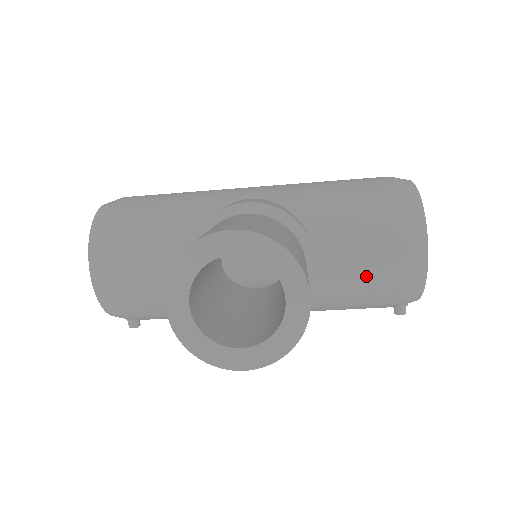
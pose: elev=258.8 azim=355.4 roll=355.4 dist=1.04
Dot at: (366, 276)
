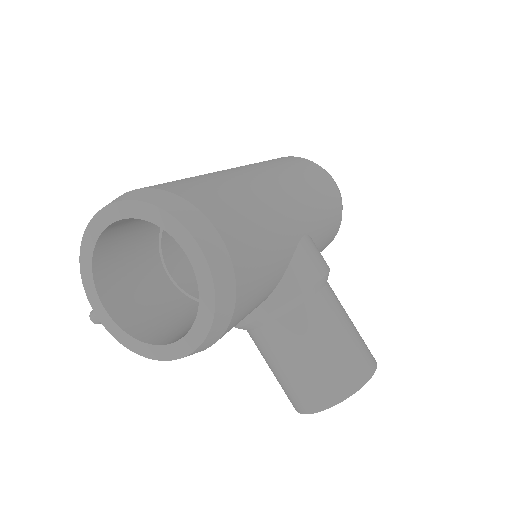
Dot at: occluded
